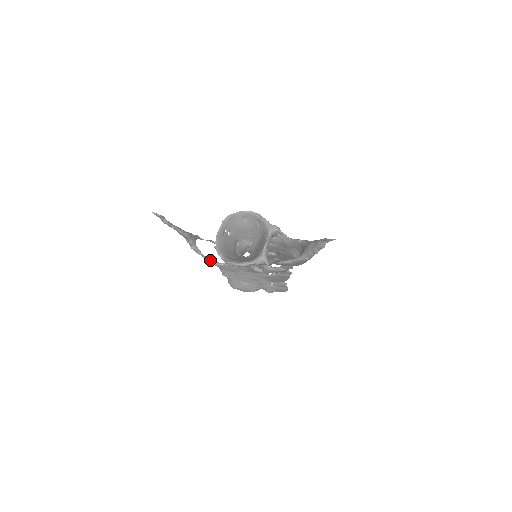
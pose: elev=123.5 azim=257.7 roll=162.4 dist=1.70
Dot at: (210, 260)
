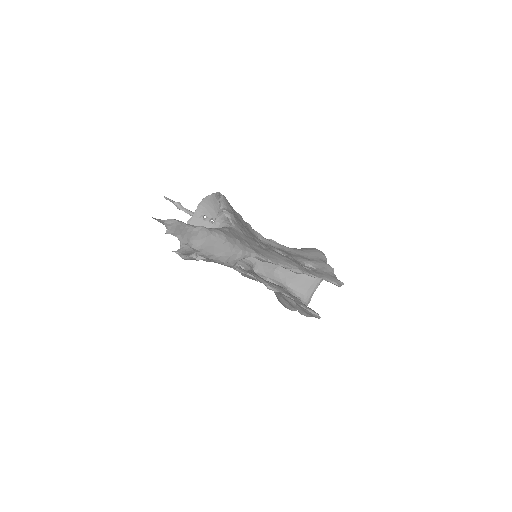
Dot at: occluded
